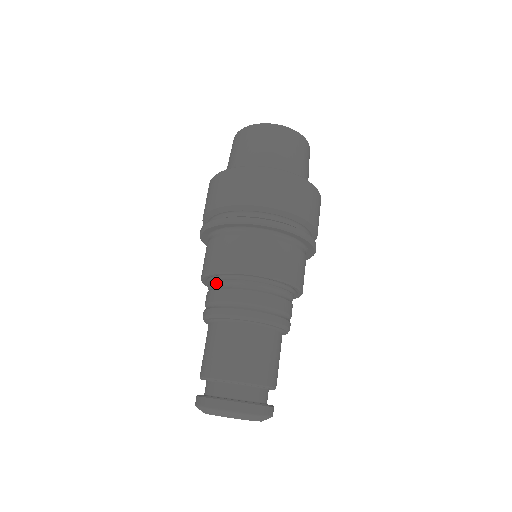
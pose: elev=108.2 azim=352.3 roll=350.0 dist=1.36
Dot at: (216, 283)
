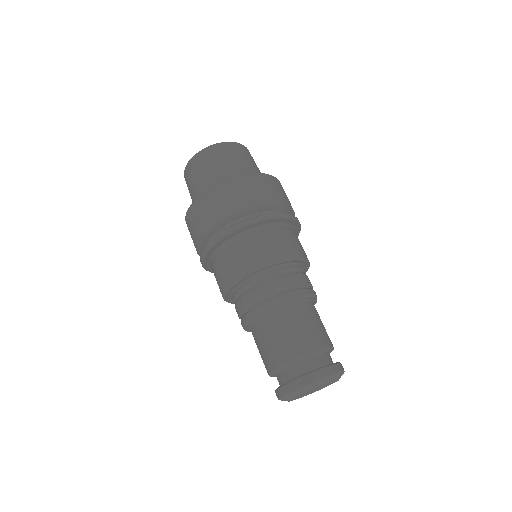
Dot at: (264, 276)
